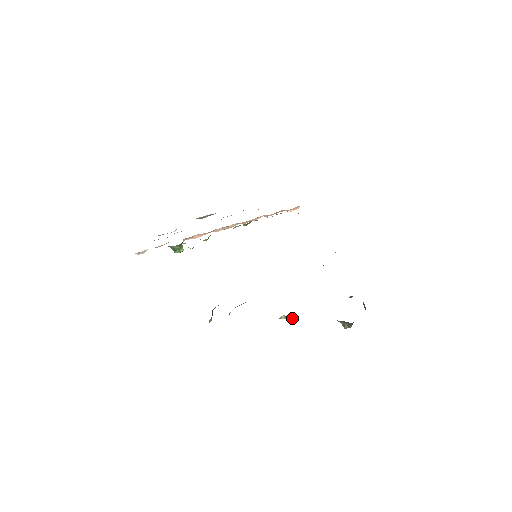
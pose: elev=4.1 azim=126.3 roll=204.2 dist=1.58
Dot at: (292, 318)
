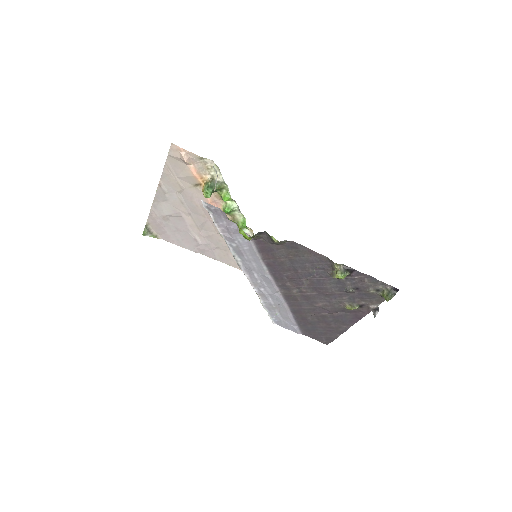
Dot at: (346, 271)
